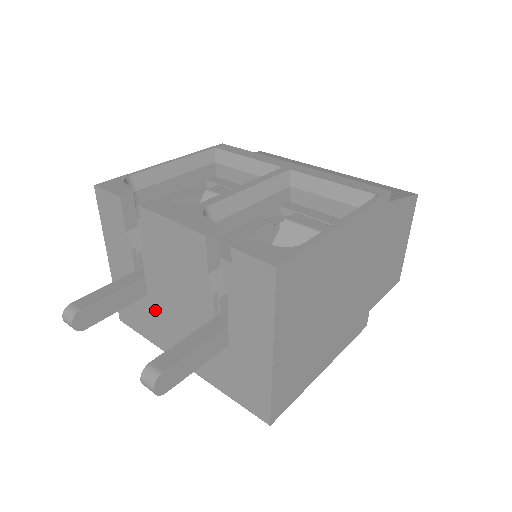
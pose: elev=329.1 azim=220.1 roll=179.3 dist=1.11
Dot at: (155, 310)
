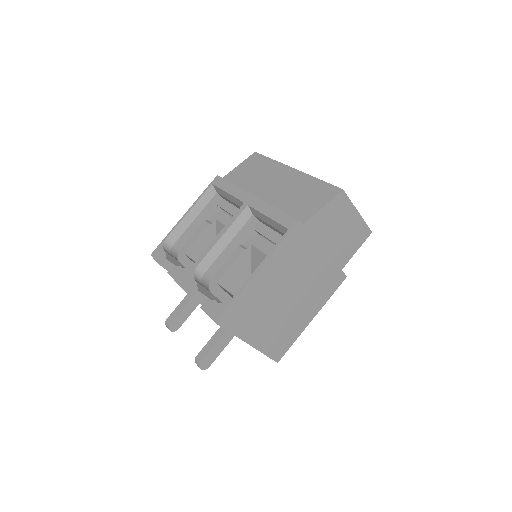
Dot at: occluded
